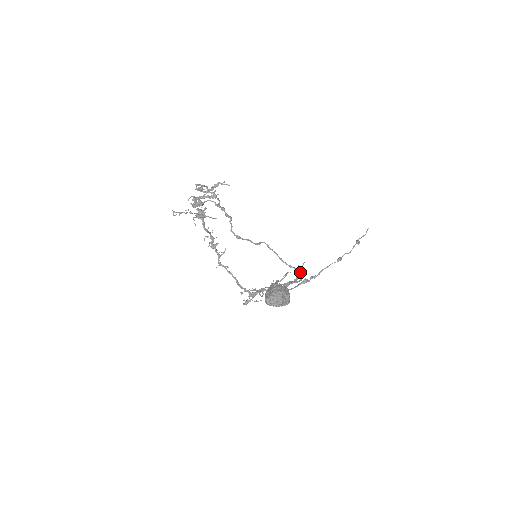
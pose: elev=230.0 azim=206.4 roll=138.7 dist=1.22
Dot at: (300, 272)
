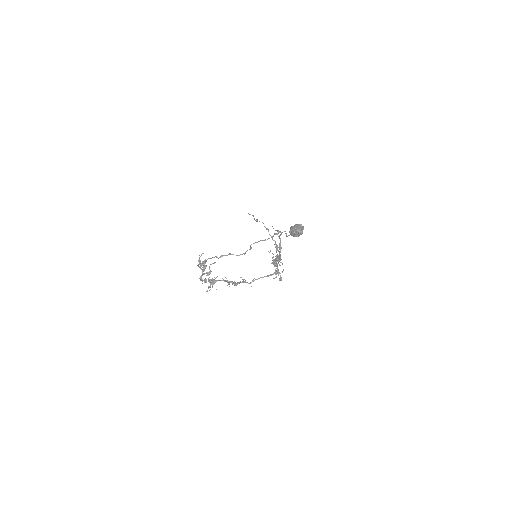
Dot at: (278, 231)
